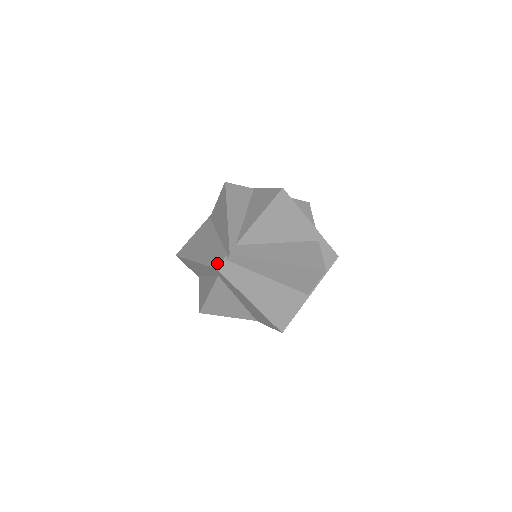
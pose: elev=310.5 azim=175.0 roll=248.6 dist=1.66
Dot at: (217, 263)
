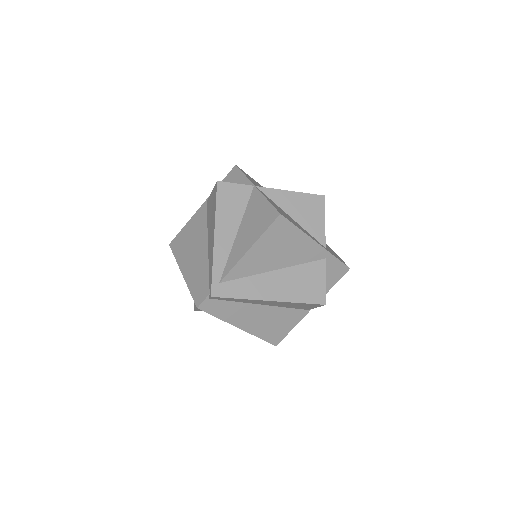
Dot at: (199, 300)
